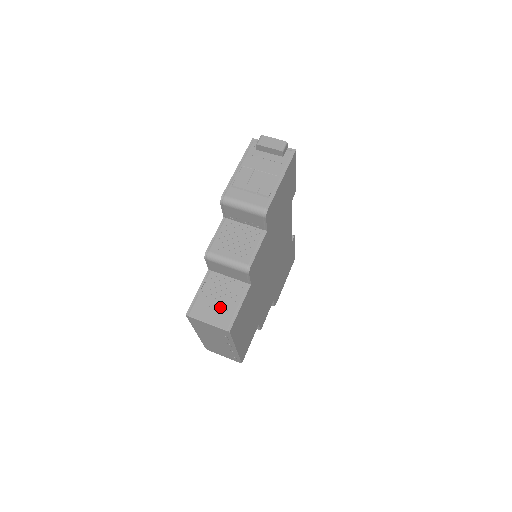
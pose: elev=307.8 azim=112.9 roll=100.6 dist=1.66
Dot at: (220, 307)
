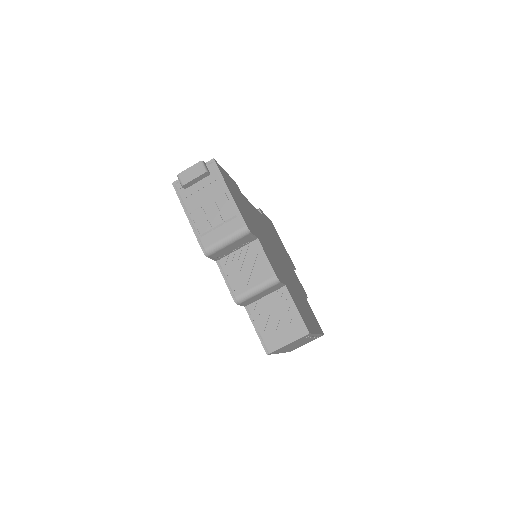
Dot at: (283, 324)
